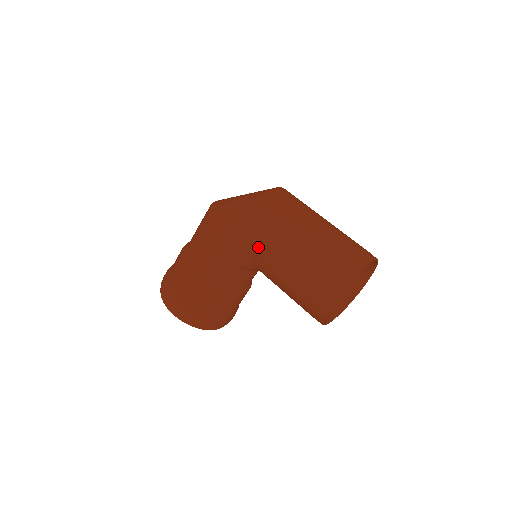
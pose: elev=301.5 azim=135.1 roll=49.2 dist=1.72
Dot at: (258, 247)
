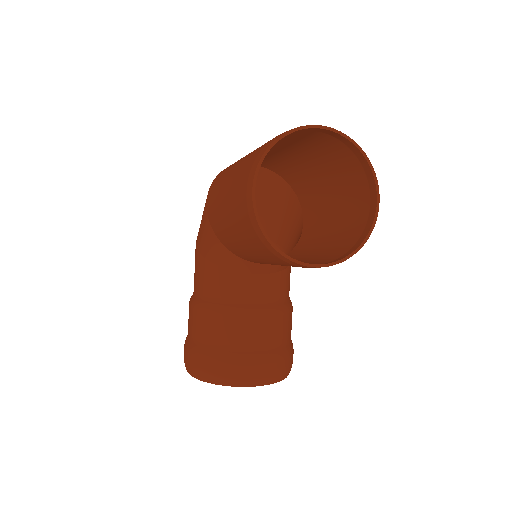
Dot at: (212, 216)
